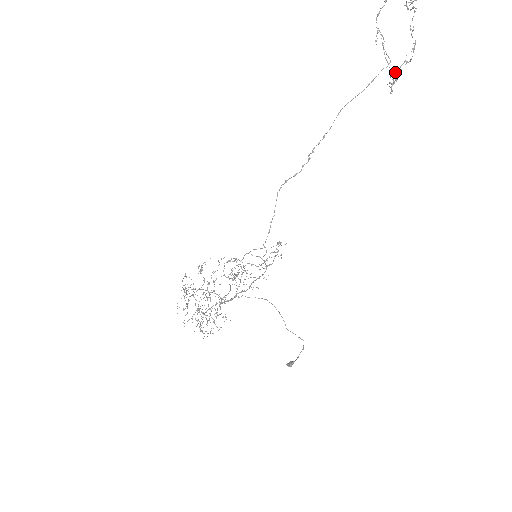
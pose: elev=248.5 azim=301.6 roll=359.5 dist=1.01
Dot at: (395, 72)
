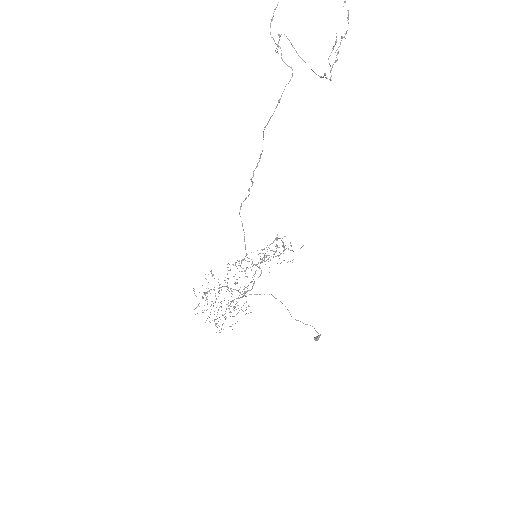
Dot at: (329, 56)
